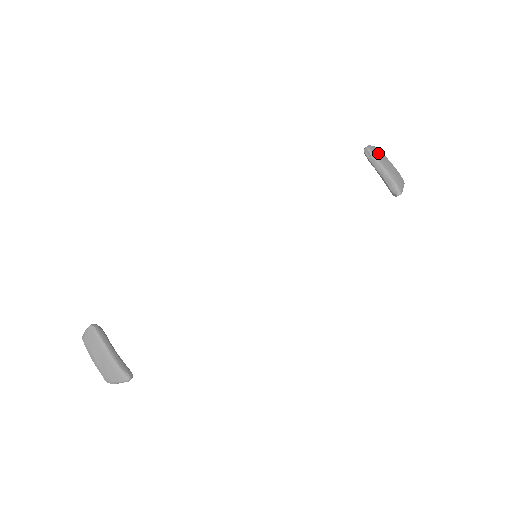
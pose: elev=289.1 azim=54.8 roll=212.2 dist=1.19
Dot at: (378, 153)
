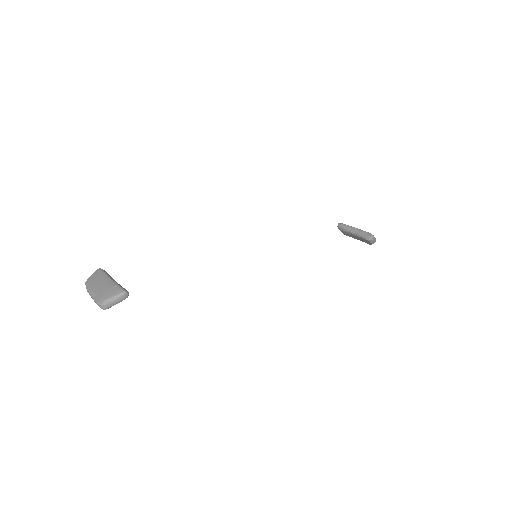
Dot at: occluded
